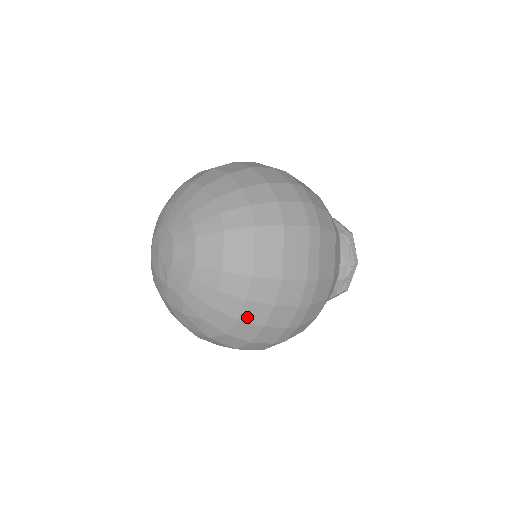
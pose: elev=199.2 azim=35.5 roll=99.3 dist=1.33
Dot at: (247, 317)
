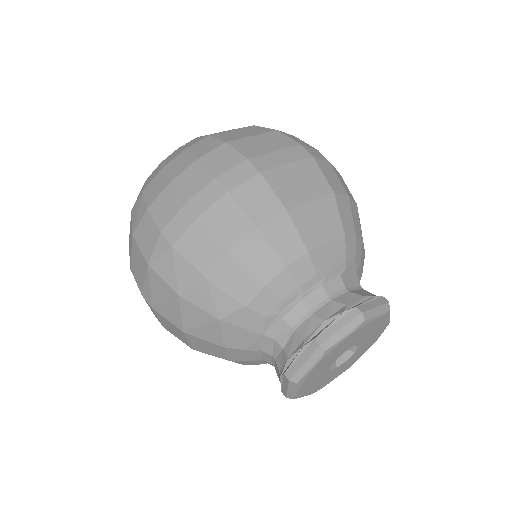
Dot at: (170, 168)
